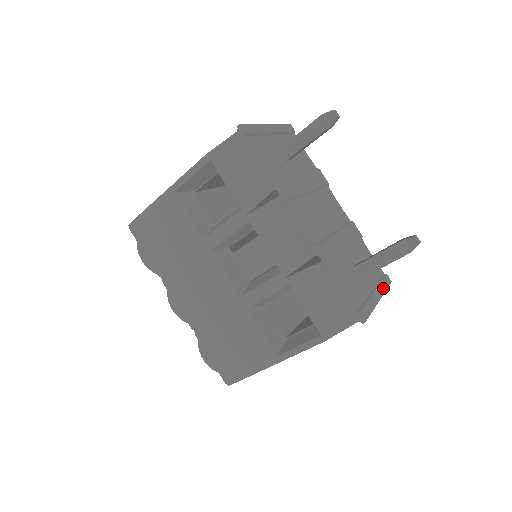
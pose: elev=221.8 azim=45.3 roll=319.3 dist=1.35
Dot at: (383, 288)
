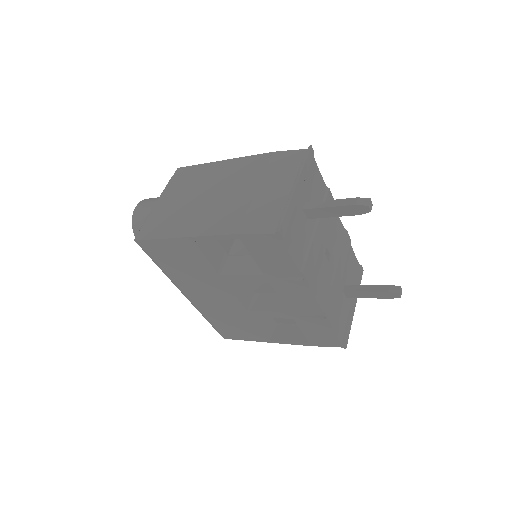
Dot at: occluded
